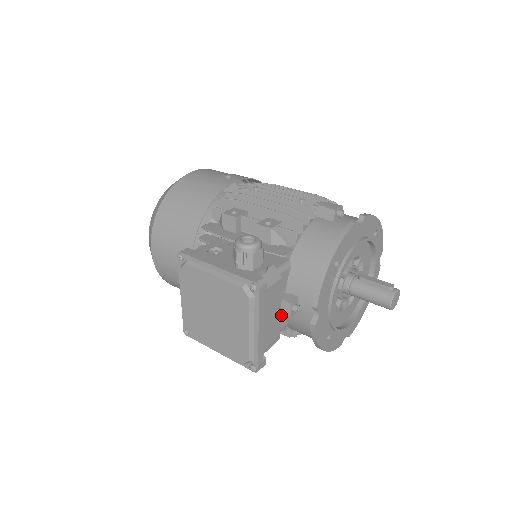
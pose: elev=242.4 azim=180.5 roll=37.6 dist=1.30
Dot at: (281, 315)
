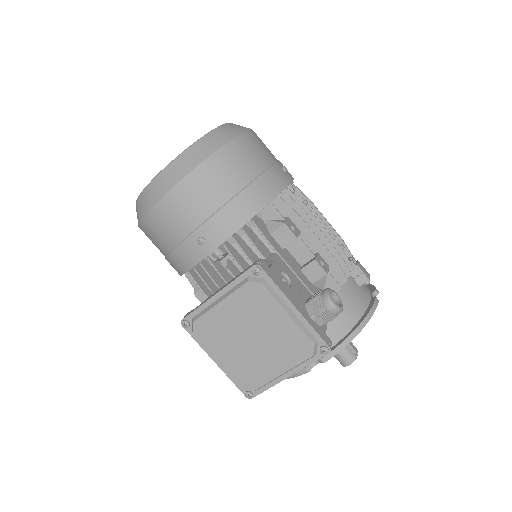
Dot at: occluded
